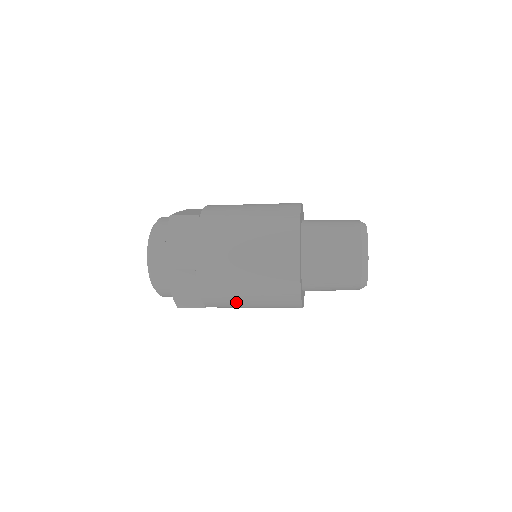
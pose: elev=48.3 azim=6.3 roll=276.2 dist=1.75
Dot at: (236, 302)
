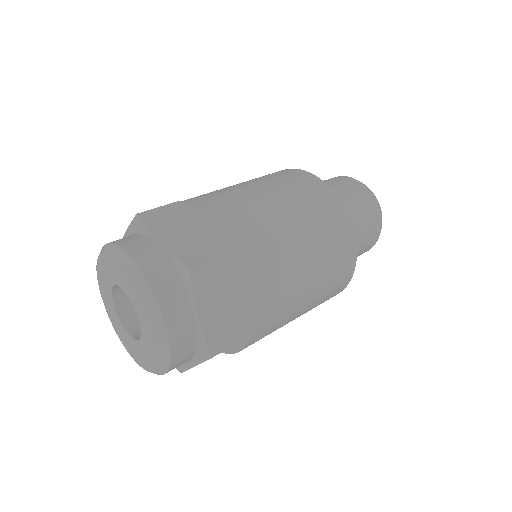
Dot at: occluded
